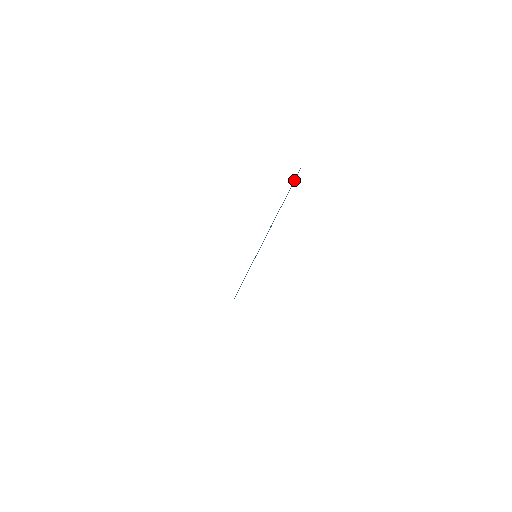
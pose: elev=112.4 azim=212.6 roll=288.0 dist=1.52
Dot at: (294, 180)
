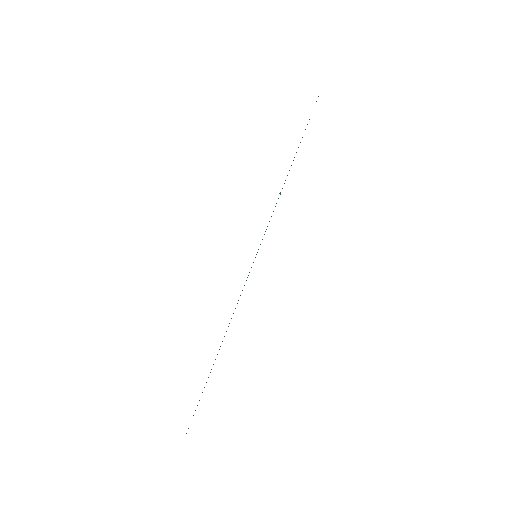
Dot at: (309, 119)
